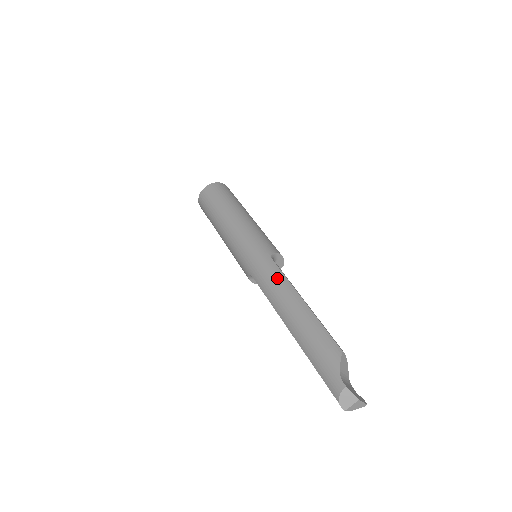
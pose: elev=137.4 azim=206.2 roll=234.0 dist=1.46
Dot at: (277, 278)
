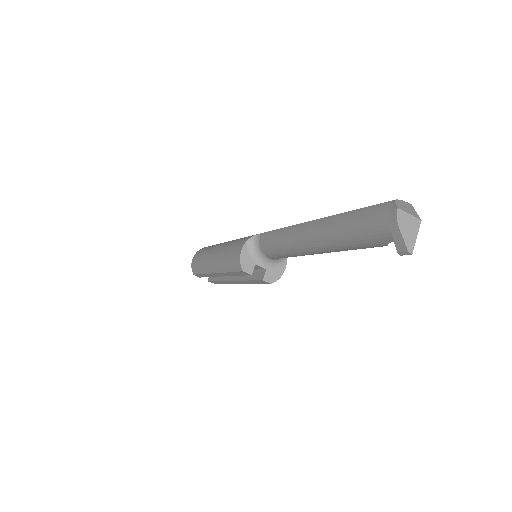
Dot at: occluded
